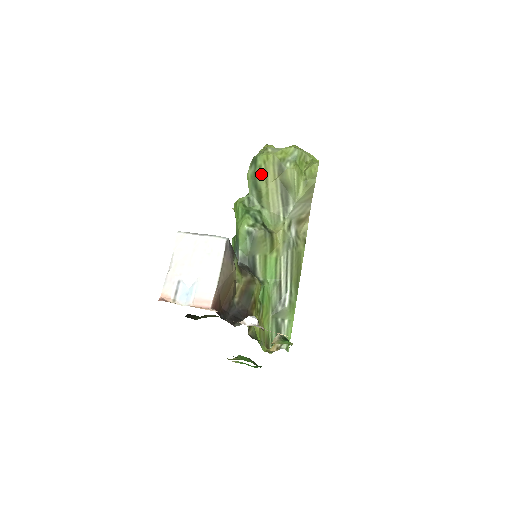
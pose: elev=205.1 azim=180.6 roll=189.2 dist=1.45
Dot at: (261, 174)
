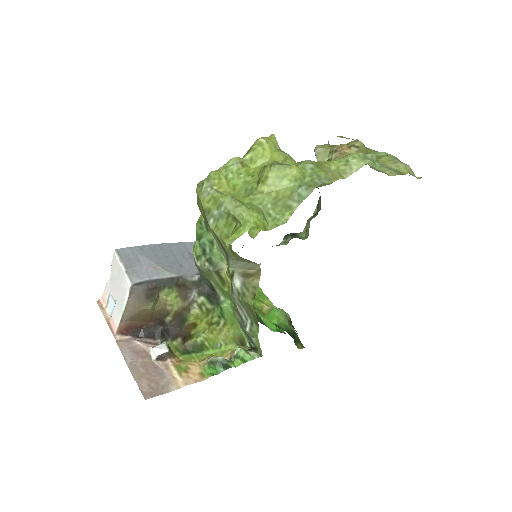
Dot at: (200, 210)
